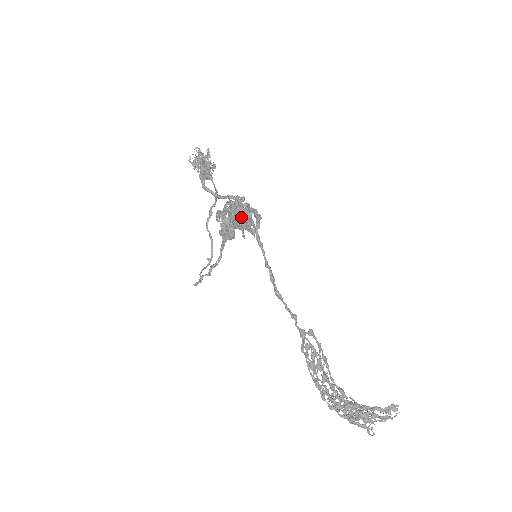
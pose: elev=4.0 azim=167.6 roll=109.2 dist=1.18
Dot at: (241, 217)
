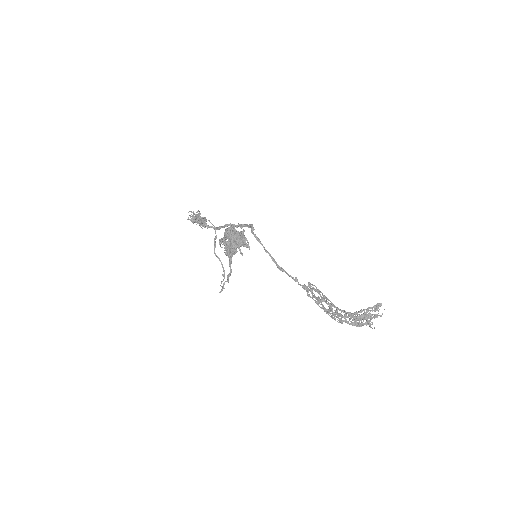
Dot at: (237, 237)
